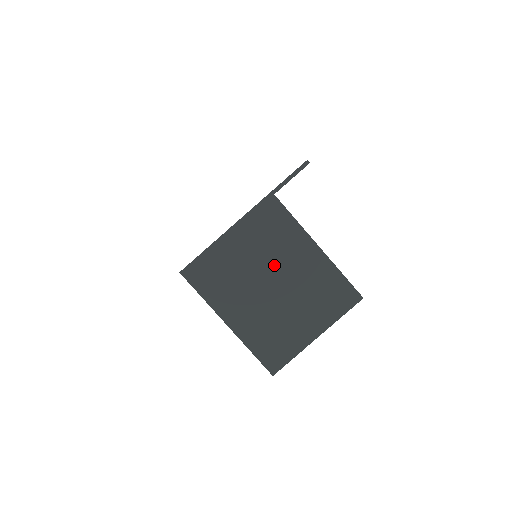
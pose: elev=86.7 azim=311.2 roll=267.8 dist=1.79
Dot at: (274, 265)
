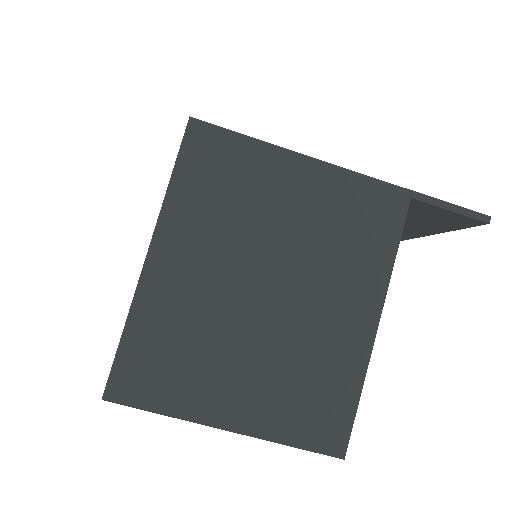
Dot at: (303, 269)
